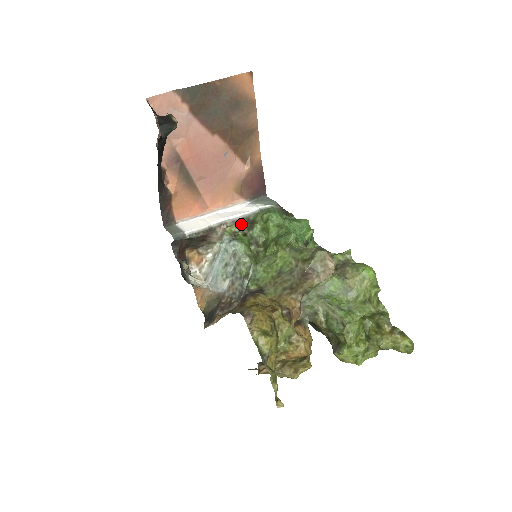
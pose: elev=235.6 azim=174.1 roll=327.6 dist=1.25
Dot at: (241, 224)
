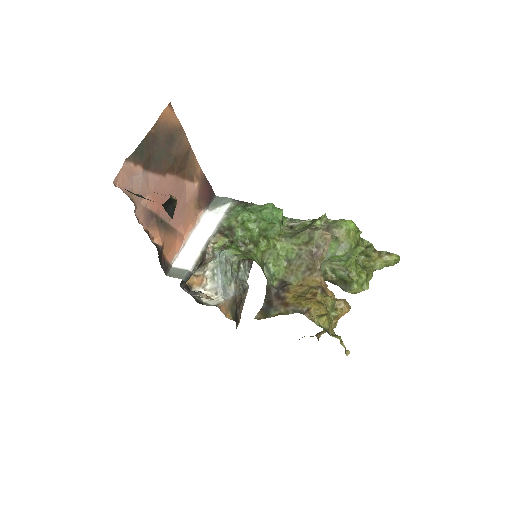
Dot at: (223, 235)
